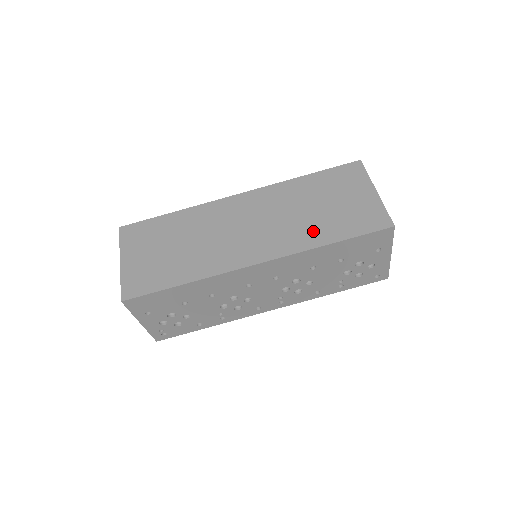
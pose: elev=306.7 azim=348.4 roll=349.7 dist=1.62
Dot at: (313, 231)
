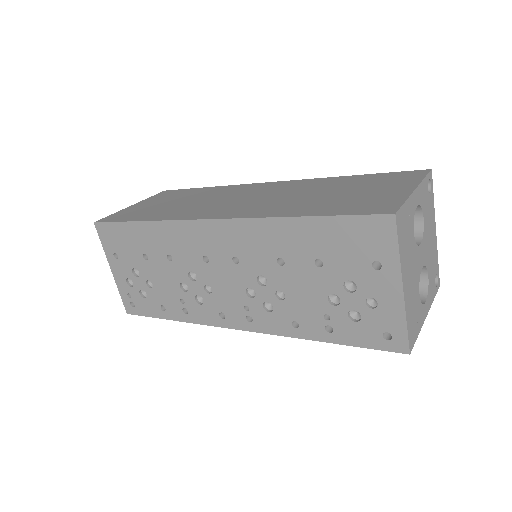
Dot at: (295, 207)
